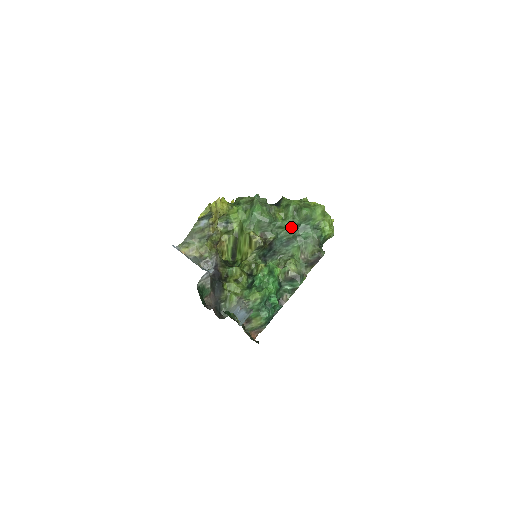
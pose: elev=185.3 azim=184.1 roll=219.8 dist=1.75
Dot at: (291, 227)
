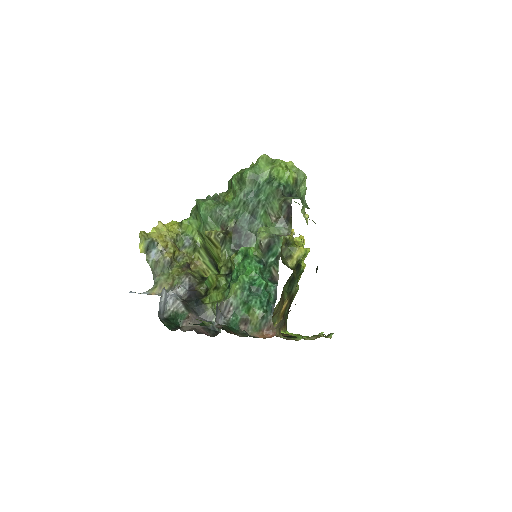
Dot at: (244, 199)
